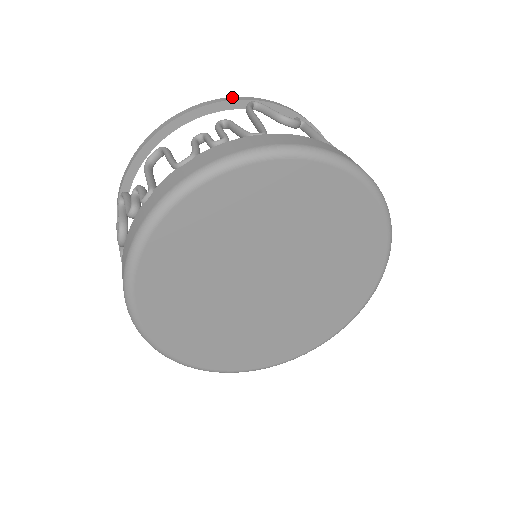
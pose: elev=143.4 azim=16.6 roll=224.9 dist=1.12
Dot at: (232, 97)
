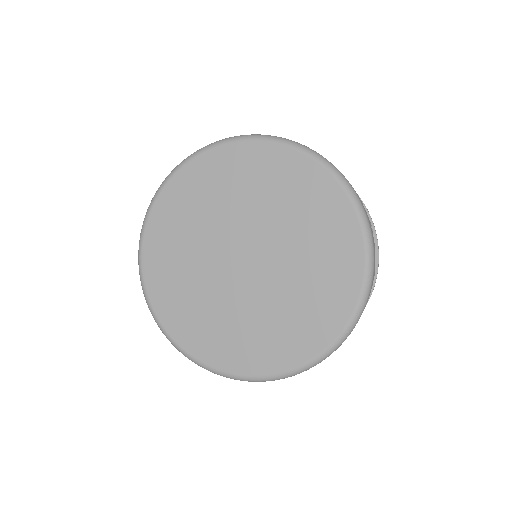
Dot at: occluded
